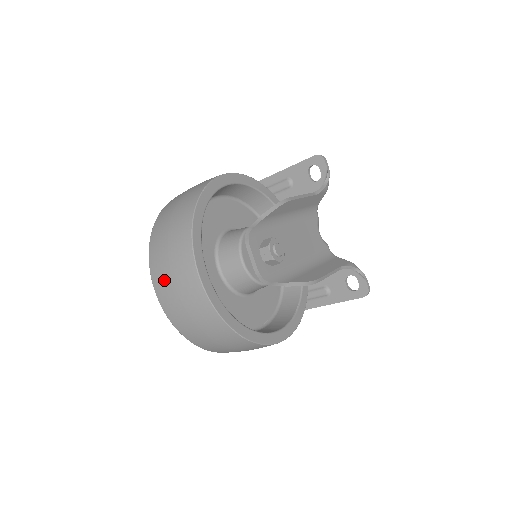
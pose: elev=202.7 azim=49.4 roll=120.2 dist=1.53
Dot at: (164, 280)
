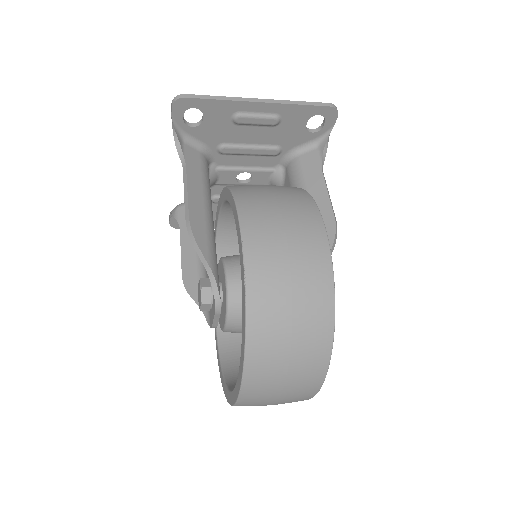
Dot at: (264, 399)
